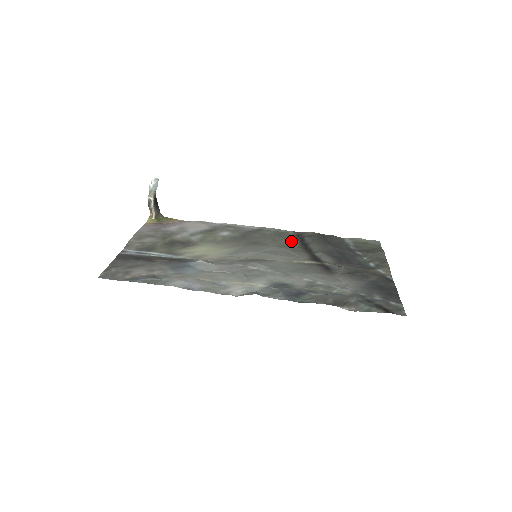
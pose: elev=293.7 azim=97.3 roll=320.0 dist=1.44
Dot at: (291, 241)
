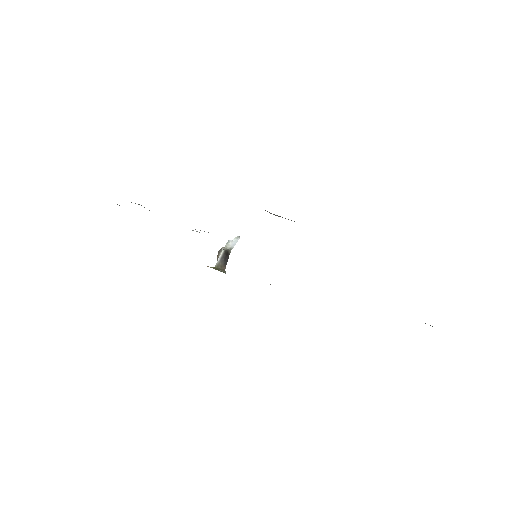
Dot at: occluded
